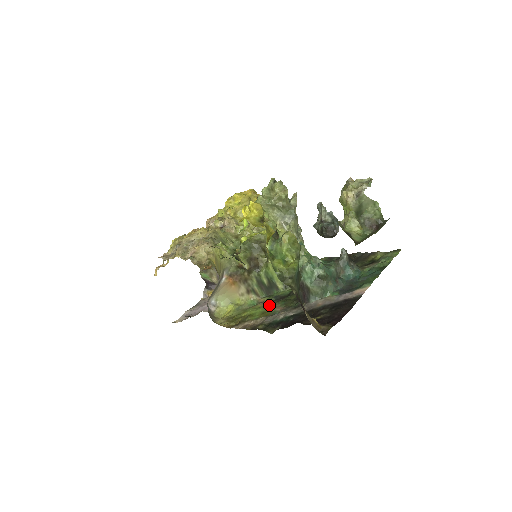
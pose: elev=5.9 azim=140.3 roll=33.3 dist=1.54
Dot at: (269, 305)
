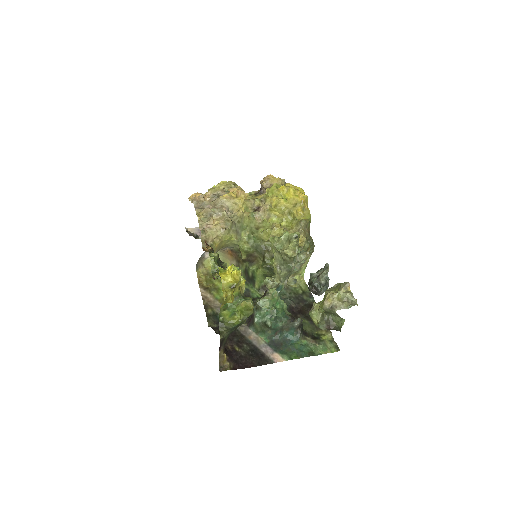
Dot at: occluded
